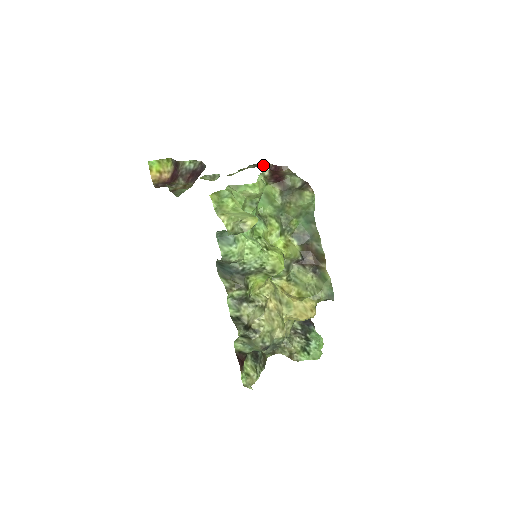
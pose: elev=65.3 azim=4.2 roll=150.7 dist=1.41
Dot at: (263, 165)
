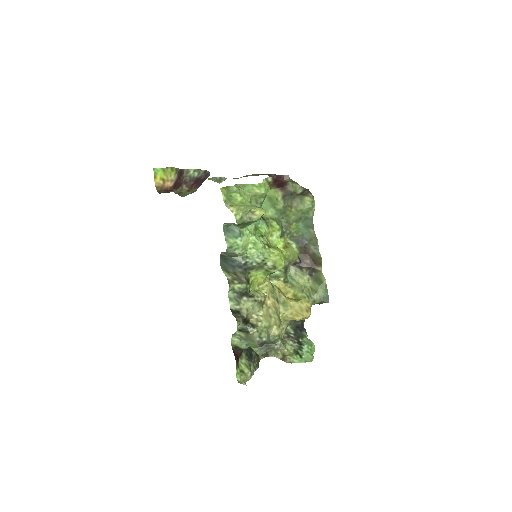
Dot at: (265, 174)
